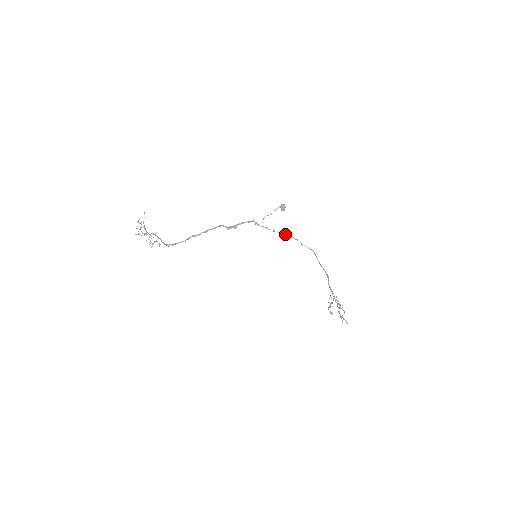
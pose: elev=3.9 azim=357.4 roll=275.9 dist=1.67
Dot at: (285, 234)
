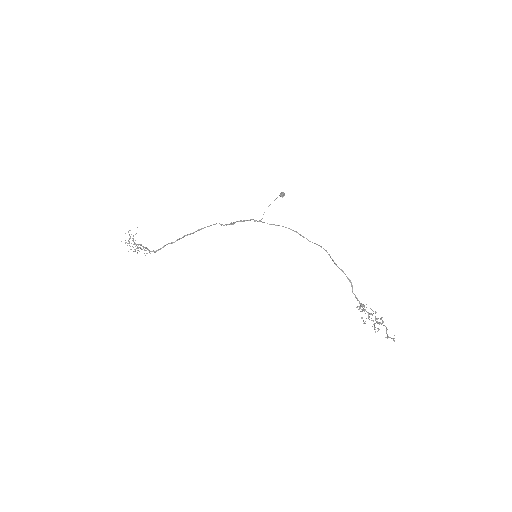
Dot at: (288, 228)
